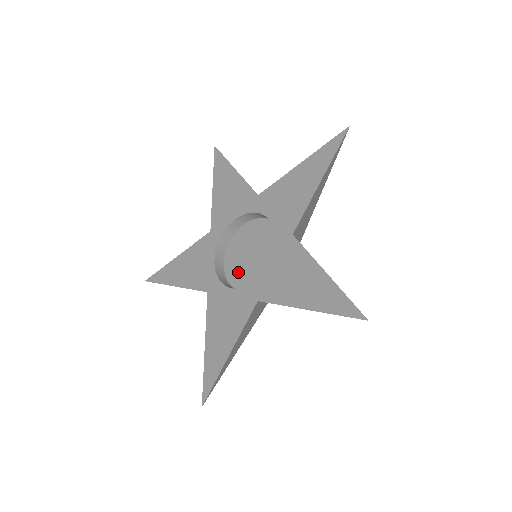
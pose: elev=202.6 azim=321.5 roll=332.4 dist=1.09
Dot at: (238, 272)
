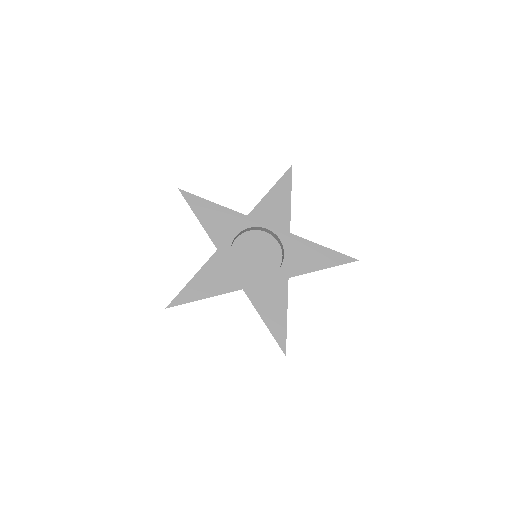
Dot at: (251, 270)
